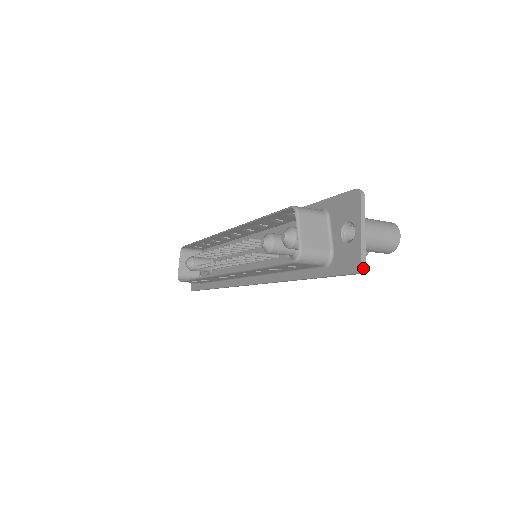
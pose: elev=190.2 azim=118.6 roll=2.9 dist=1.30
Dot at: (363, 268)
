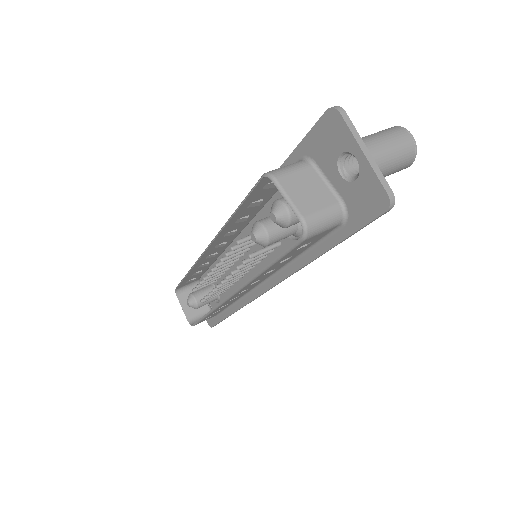
Dot at: (393, 199)
